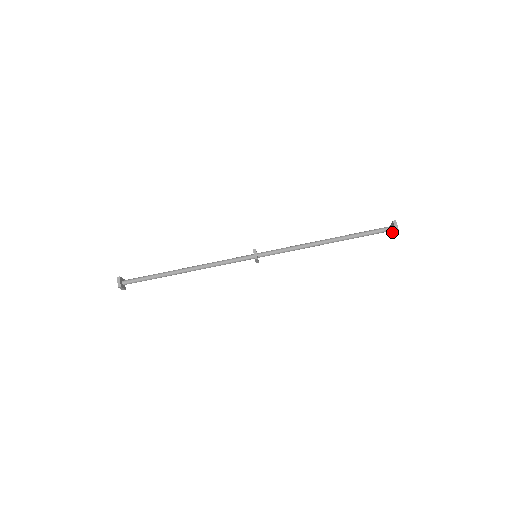
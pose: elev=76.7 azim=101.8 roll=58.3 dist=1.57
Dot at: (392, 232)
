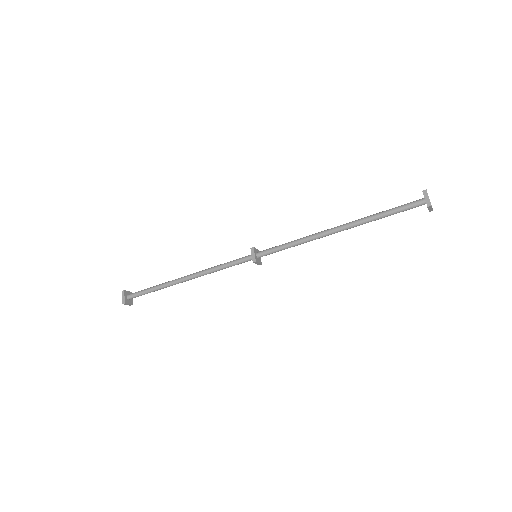
Dot at: occluded
